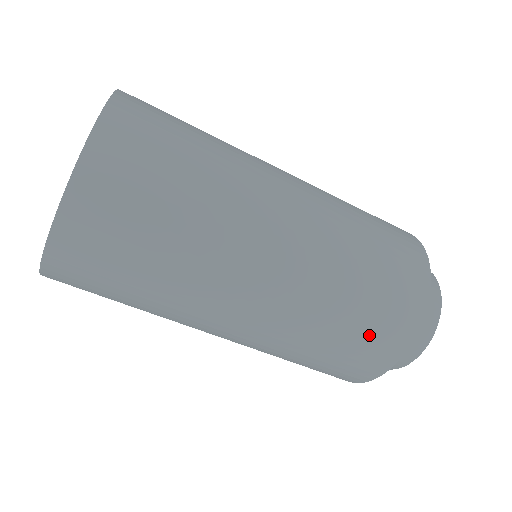
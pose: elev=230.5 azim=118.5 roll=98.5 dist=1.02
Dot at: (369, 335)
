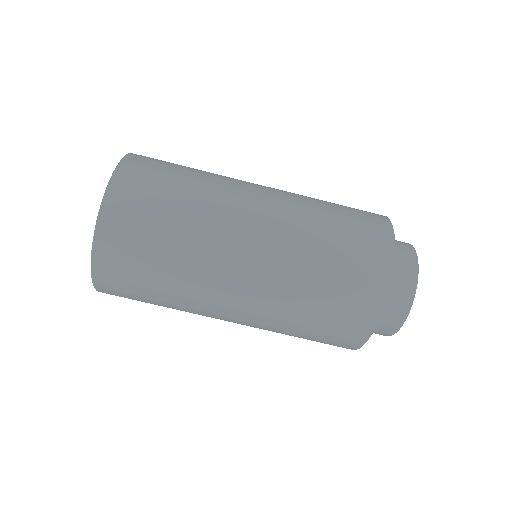
Dot at: (354, 262)
